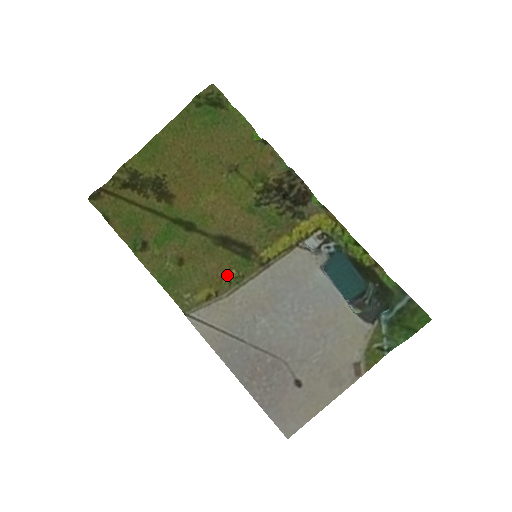
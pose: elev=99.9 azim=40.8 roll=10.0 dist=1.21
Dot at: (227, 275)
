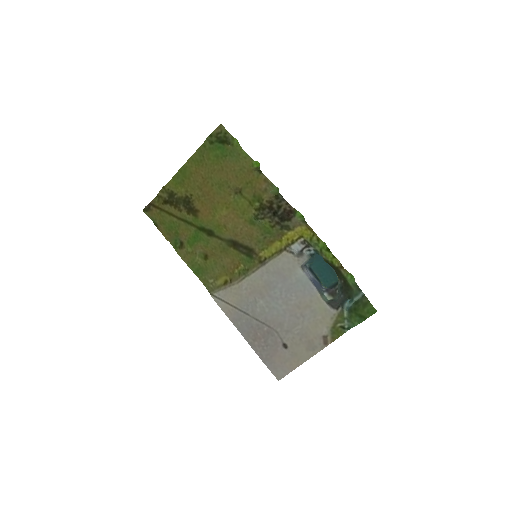
Dot at: (237, 268)
